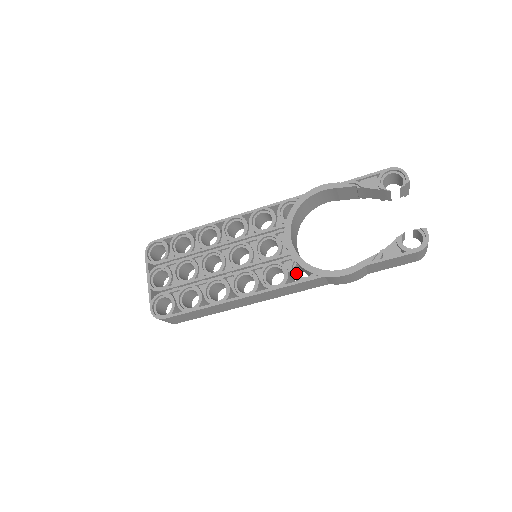
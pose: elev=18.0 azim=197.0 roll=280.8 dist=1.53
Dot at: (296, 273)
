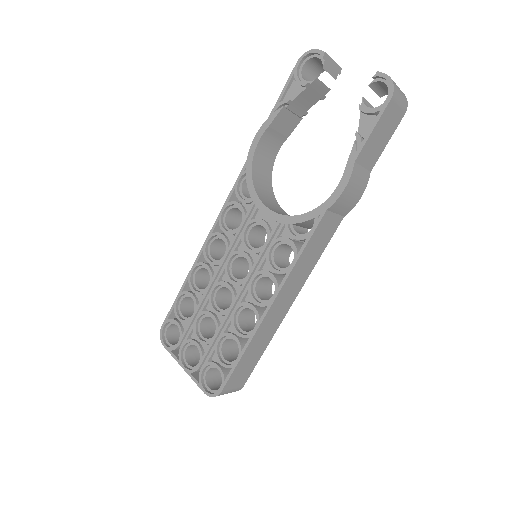
Dot at: (299, 234)
